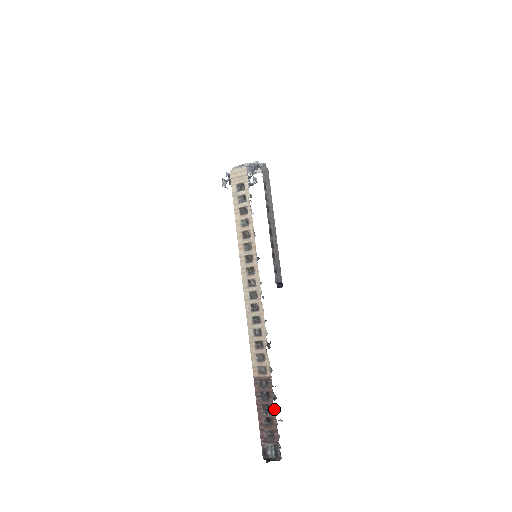
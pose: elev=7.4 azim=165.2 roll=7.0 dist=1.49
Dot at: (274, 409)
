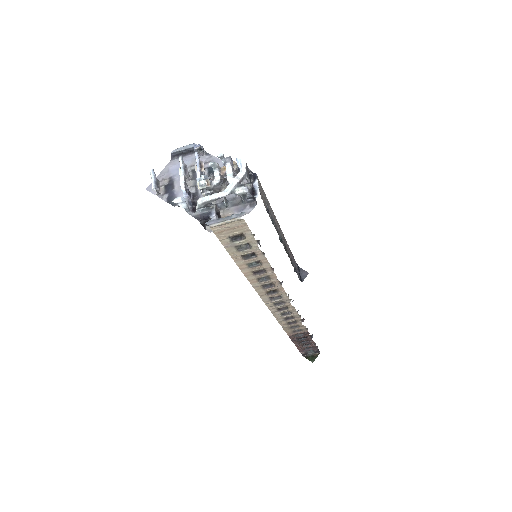
Dot at: (313, 341)
